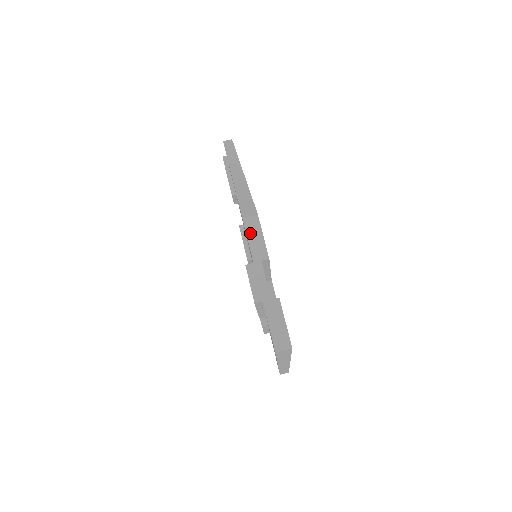
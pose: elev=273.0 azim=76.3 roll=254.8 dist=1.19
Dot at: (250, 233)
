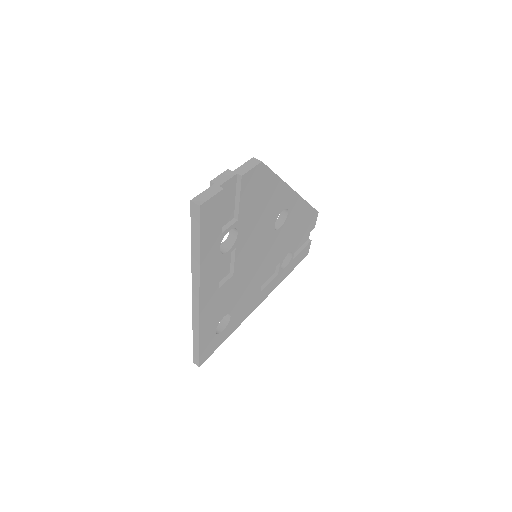
Dot at: (248, 163)
